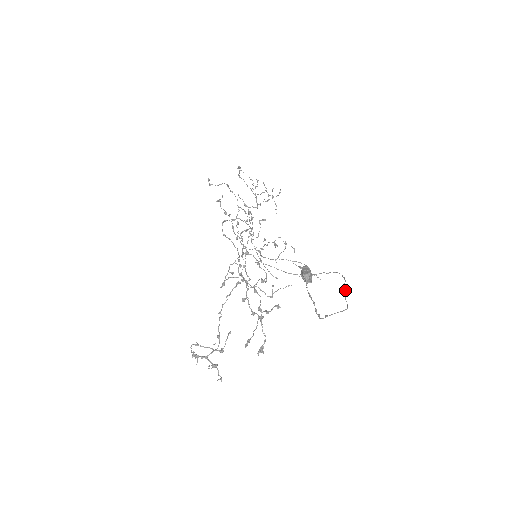
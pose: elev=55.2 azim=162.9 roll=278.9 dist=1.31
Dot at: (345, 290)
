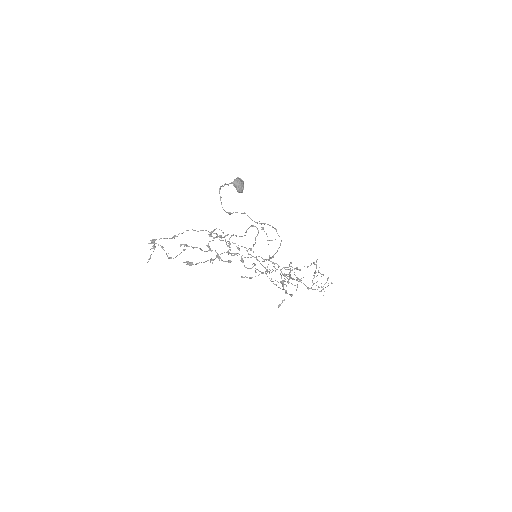
Dot at: (264, 223)
